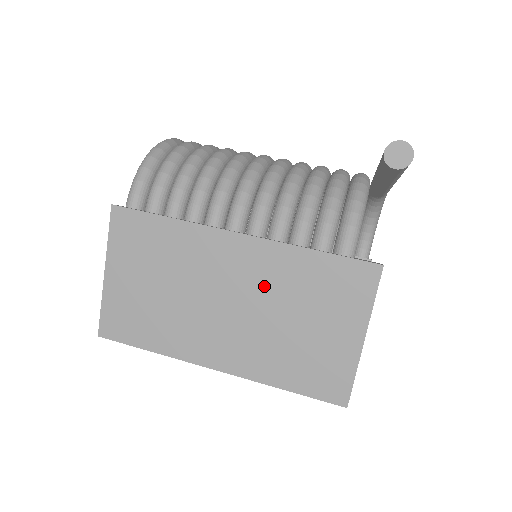
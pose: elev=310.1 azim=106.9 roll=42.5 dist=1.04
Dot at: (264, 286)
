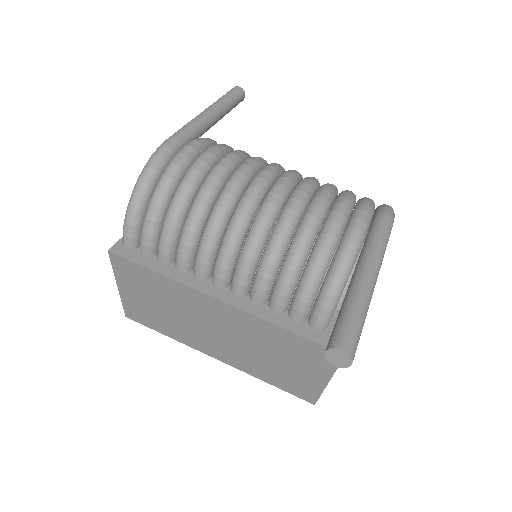
Dot at: (246, 334)
